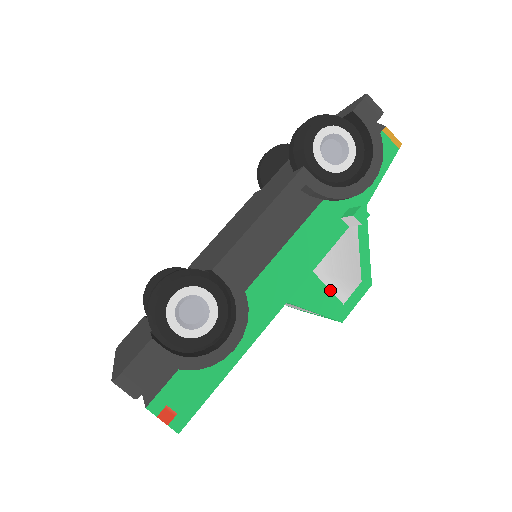
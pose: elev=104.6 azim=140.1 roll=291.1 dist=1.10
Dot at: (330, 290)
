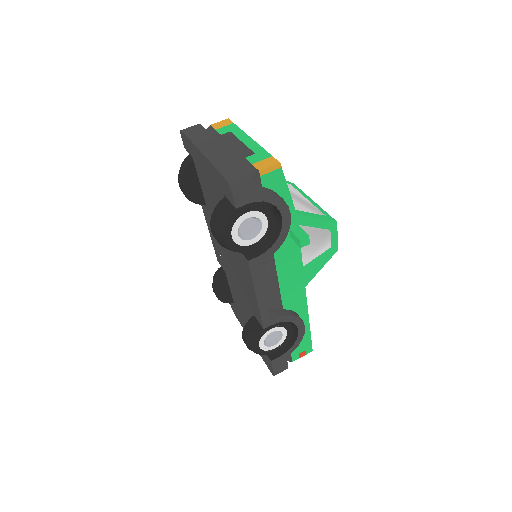
Dot at: (319, 256)
